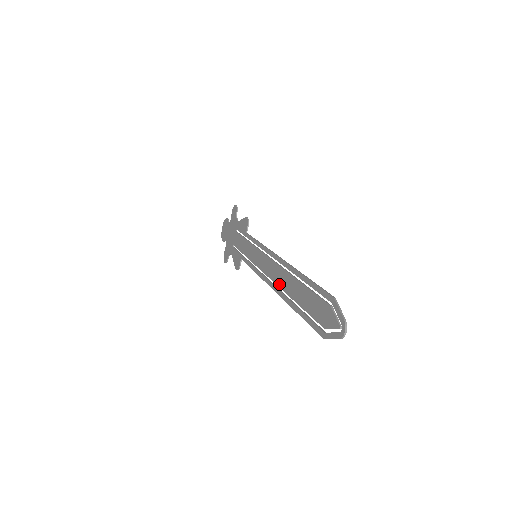
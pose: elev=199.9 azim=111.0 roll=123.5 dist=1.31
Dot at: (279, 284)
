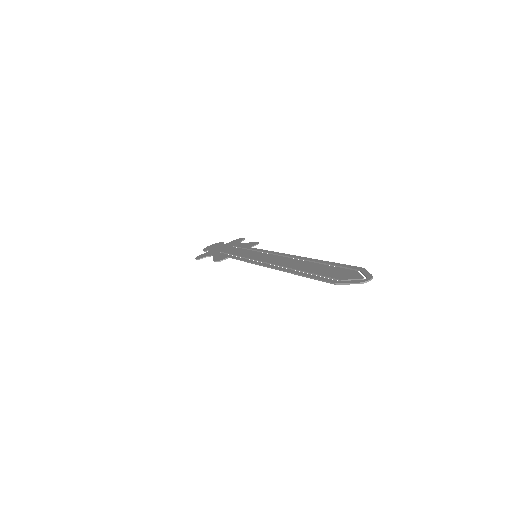
Dot at: (285, 265)
